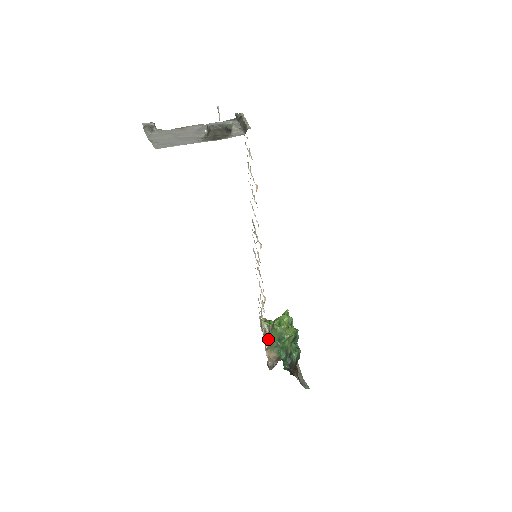
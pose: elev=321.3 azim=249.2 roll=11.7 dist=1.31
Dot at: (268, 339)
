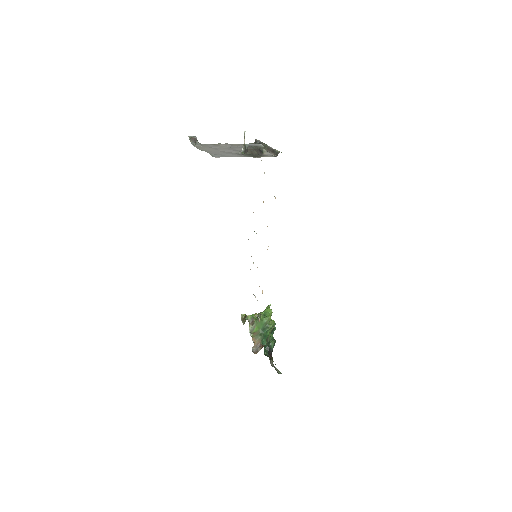
Dot at: (253, 329)
